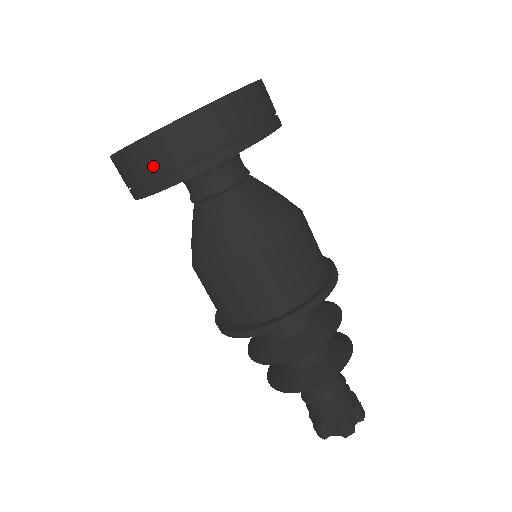
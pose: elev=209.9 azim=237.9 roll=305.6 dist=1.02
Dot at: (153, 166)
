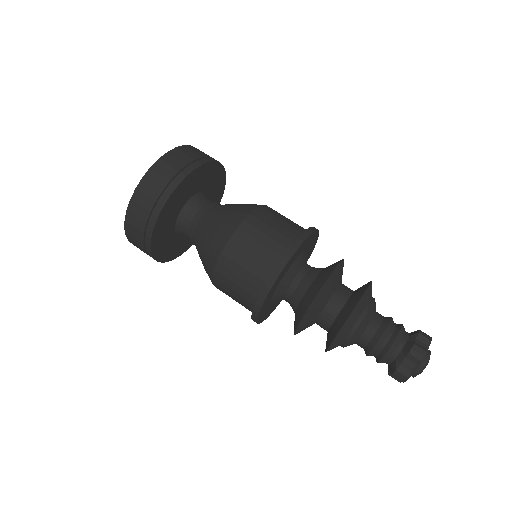
Dot at: (144, 211)
